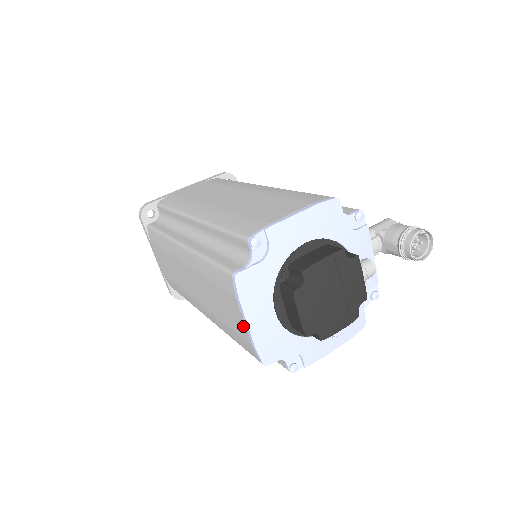
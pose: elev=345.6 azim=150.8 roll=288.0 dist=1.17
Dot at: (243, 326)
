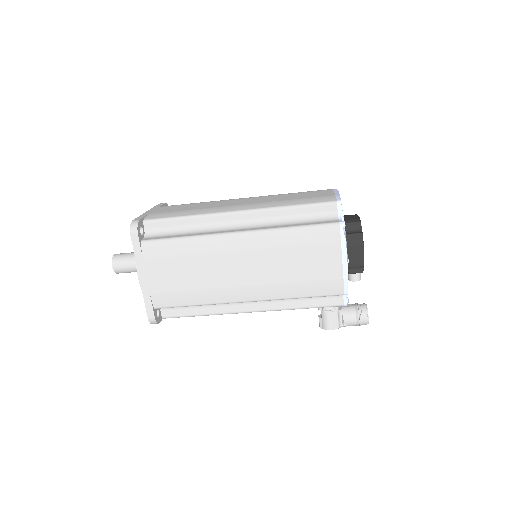
Dot at: (330, 193)
